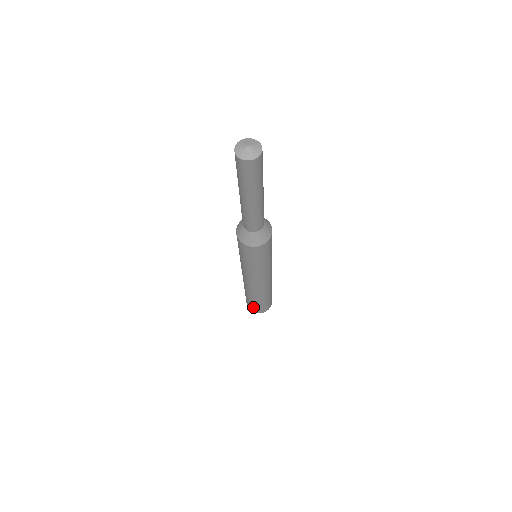
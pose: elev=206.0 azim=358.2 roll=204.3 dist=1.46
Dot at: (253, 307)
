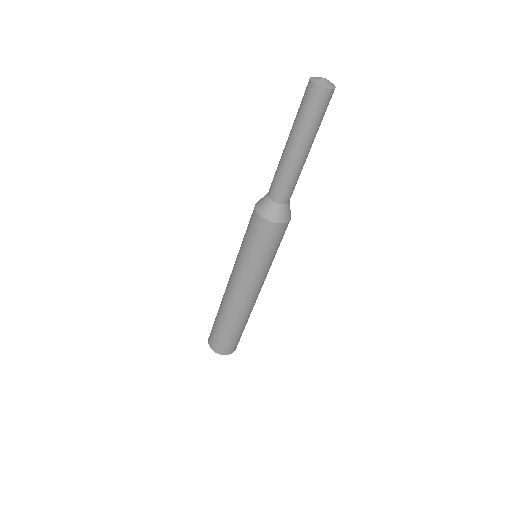
Dot at: (224, 344)
